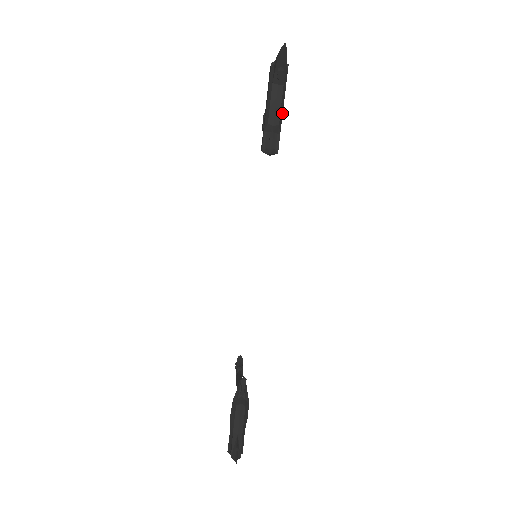
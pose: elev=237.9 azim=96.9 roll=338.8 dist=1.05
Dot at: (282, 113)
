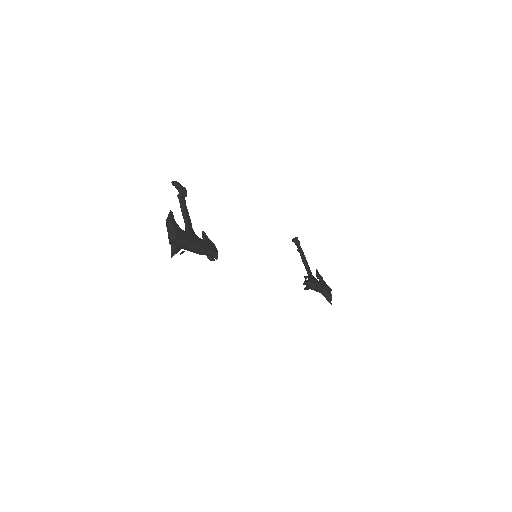
Dot at: (199, 246)
